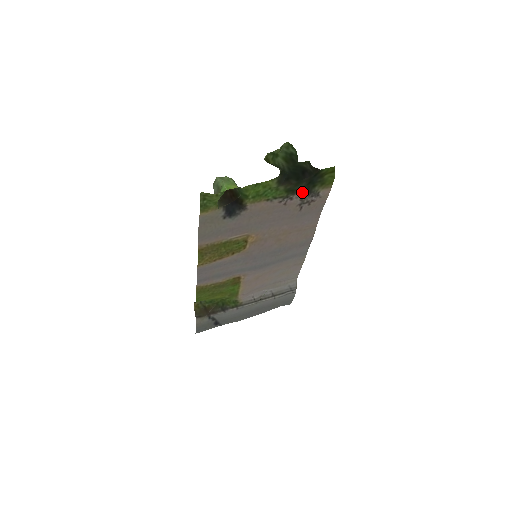
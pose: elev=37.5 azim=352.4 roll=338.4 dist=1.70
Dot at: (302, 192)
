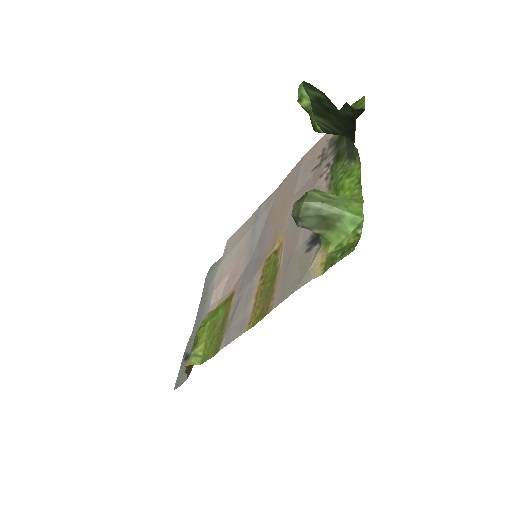
Dot at: (335, 149)
